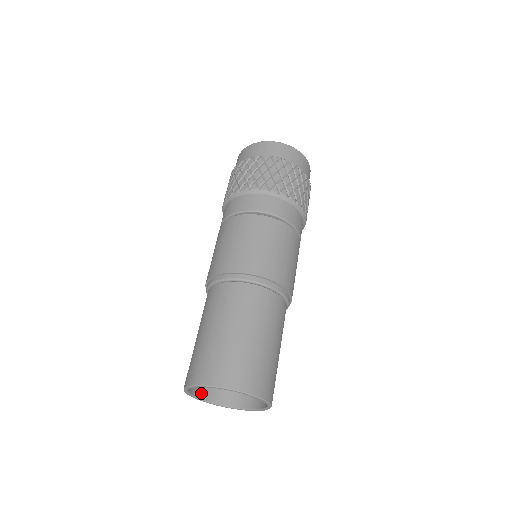
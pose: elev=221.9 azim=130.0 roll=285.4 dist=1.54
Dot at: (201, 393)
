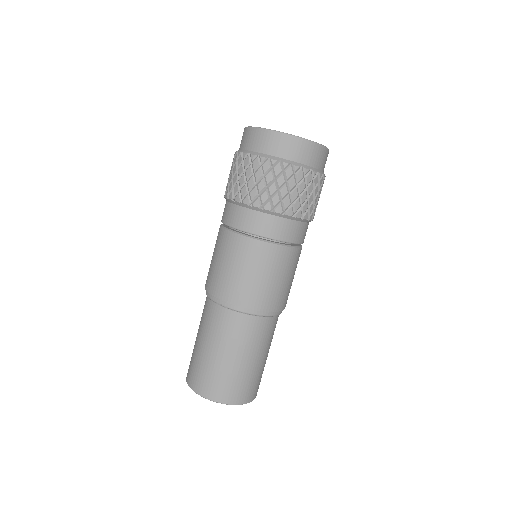
Dot at: occluded
